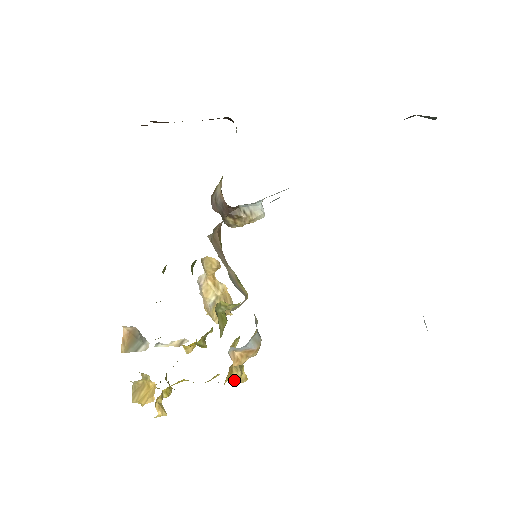
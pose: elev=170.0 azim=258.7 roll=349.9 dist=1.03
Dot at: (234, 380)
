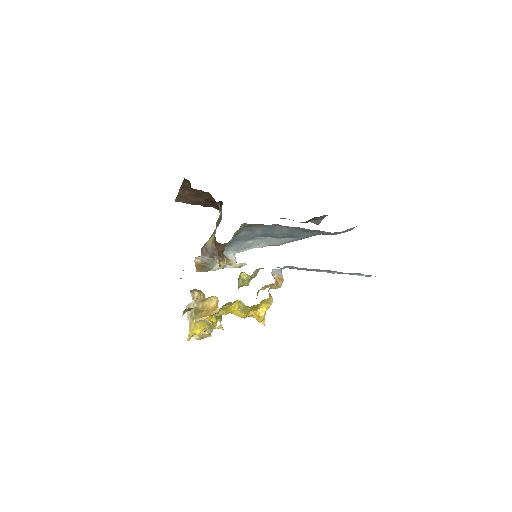
Dot at: (266, 309)
